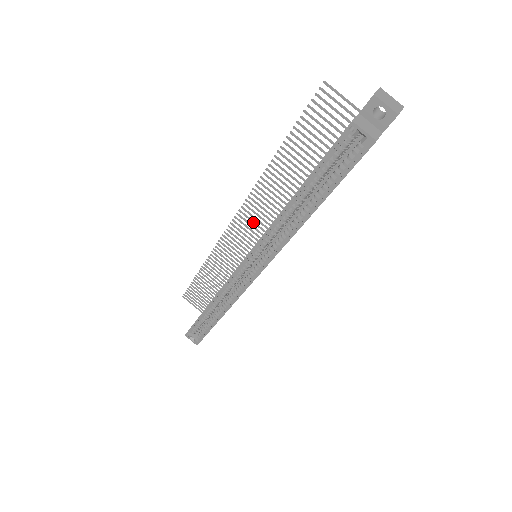
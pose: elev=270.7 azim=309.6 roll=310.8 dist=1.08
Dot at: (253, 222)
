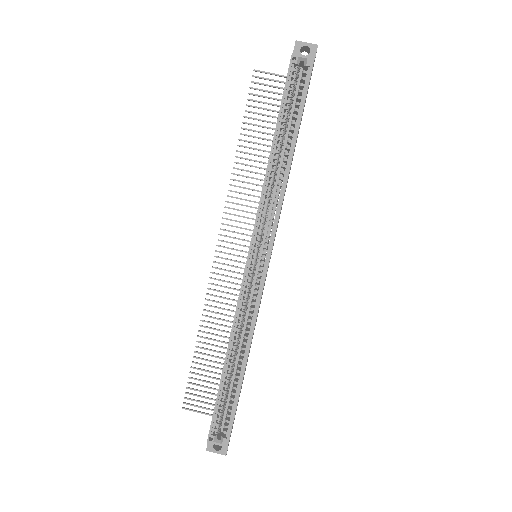
Dot at: (238, 233)
